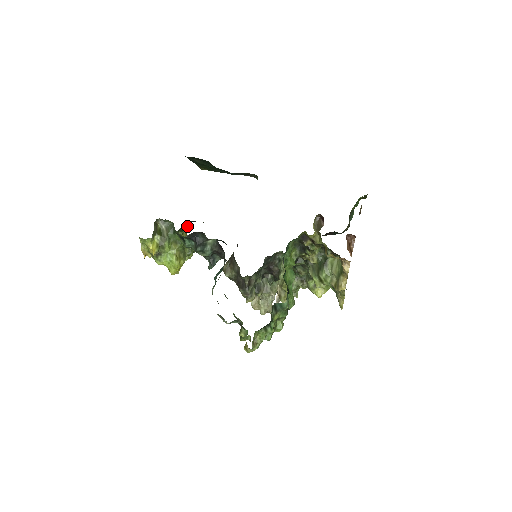
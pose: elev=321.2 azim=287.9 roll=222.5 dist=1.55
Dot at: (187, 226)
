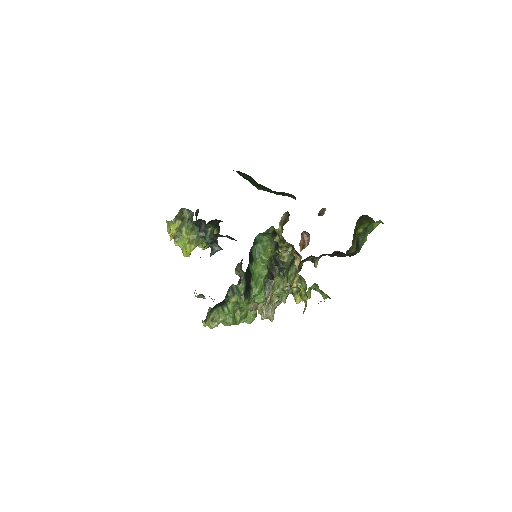
Dot at: (197, 214)
